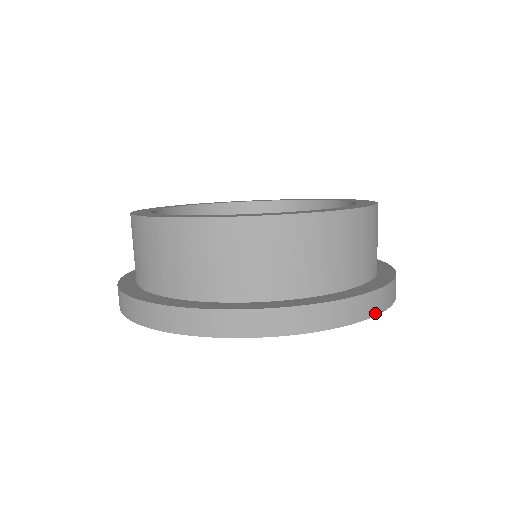
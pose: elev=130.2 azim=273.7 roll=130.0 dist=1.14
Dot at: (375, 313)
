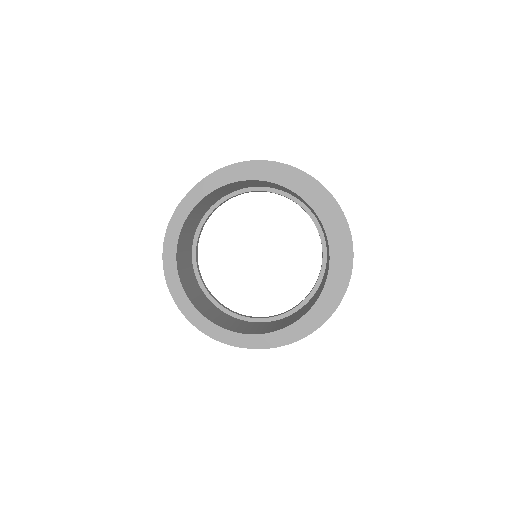
Dot at: occluded
